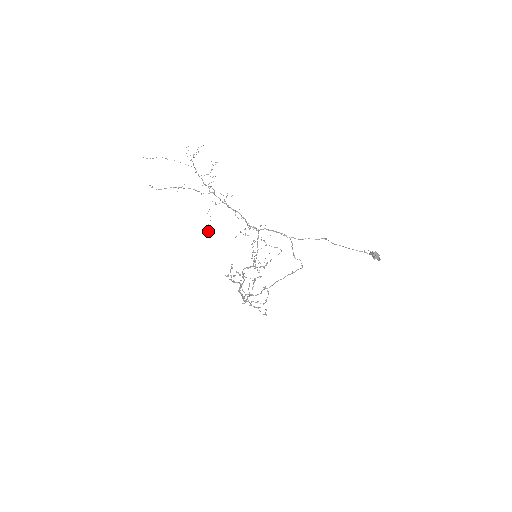
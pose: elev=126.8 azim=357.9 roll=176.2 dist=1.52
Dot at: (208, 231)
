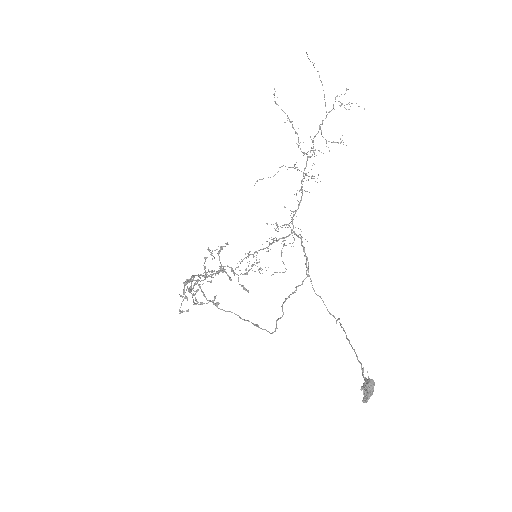
Dot at: occluded
